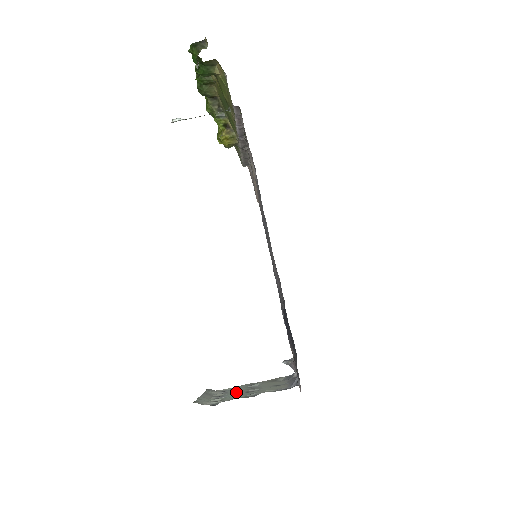
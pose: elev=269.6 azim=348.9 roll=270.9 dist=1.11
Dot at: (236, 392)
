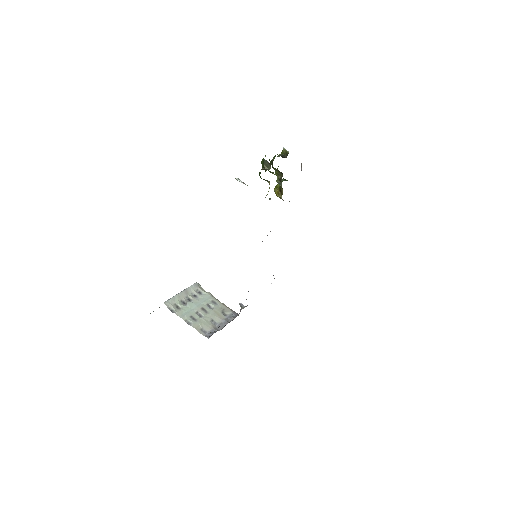
Dot at: (195, 306)
